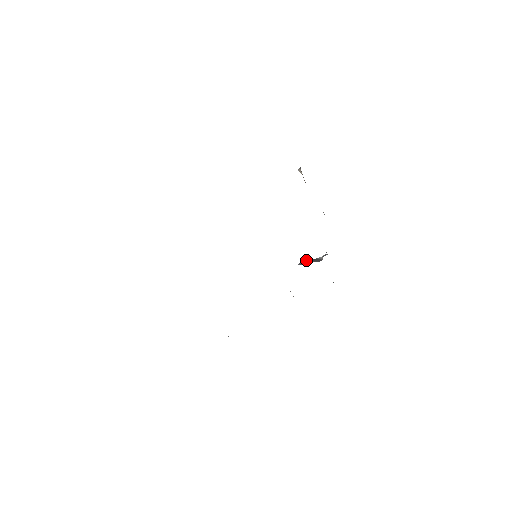
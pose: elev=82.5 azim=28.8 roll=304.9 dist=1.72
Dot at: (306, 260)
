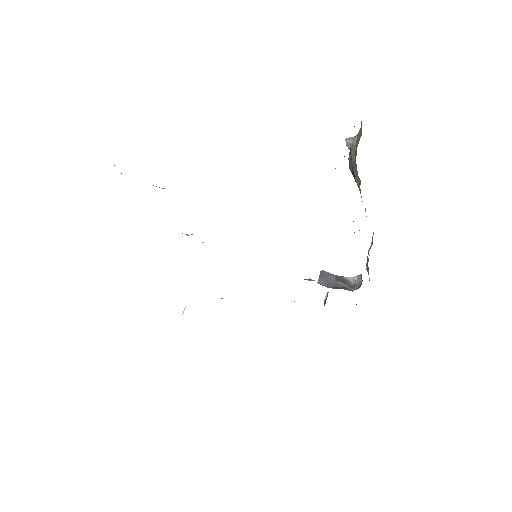
Dot at: (326, 272)
